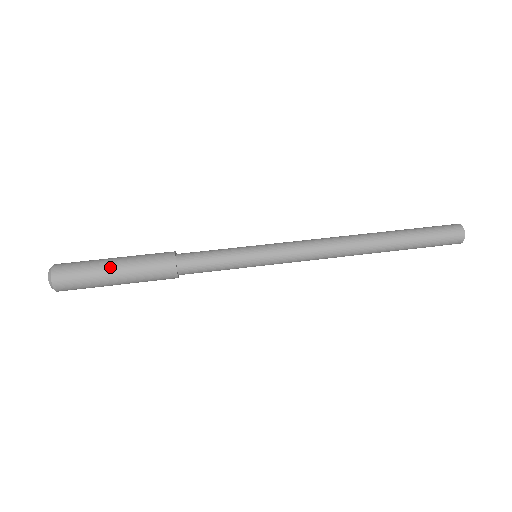
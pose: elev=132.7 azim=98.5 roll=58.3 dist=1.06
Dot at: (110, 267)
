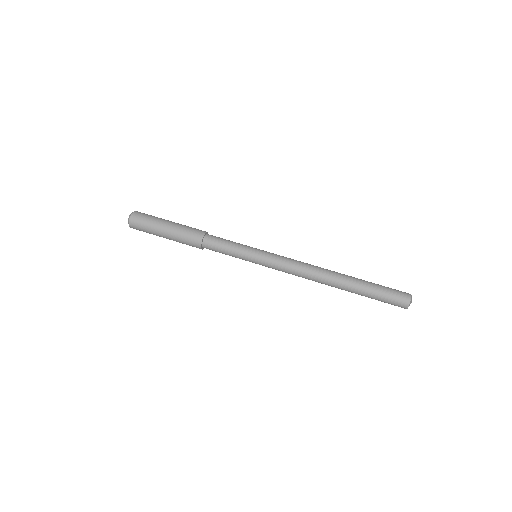
Dot at: (165, 223)
